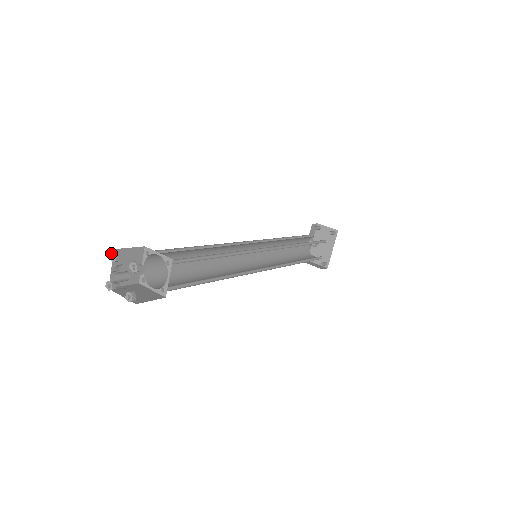
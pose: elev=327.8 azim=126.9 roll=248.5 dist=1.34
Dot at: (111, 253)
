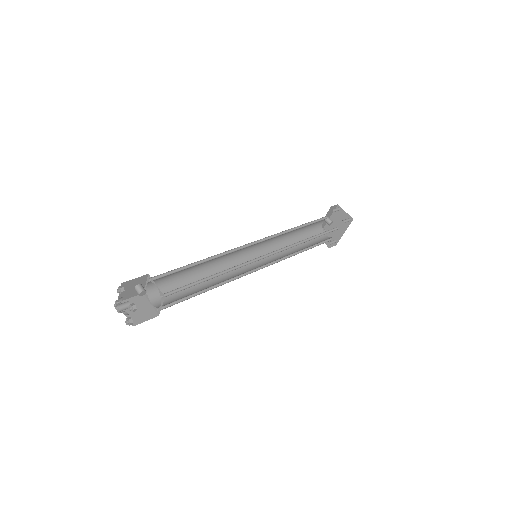
Dot at: (118, 287)
